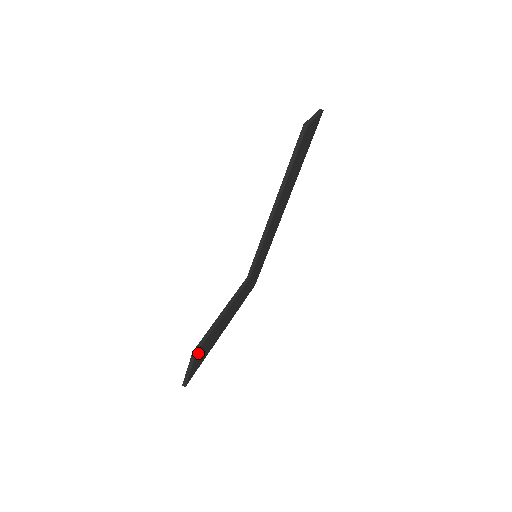
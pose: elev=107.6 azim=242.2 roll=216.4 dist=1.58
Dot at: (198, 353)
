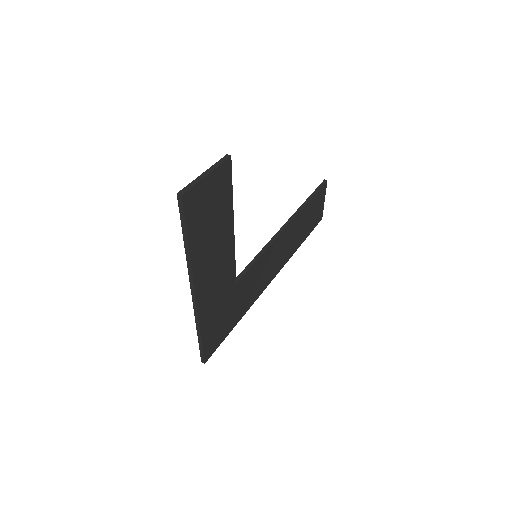
Dot at: (224, 172)
